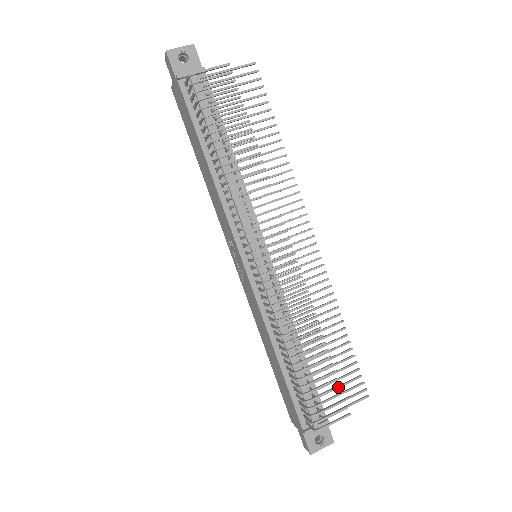
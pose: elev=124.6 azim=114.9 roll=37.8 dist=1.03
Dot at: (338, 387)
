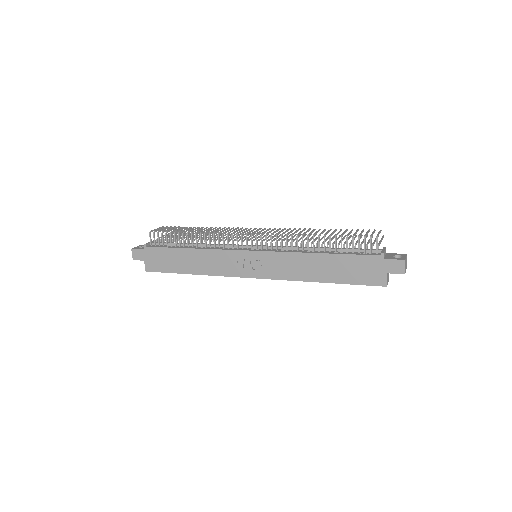
Dot at: (358, 230)
